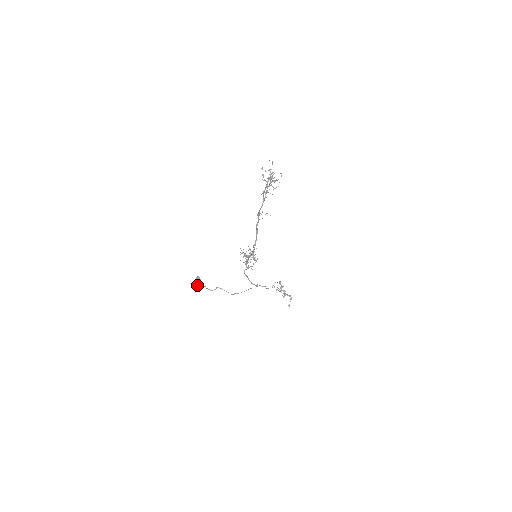
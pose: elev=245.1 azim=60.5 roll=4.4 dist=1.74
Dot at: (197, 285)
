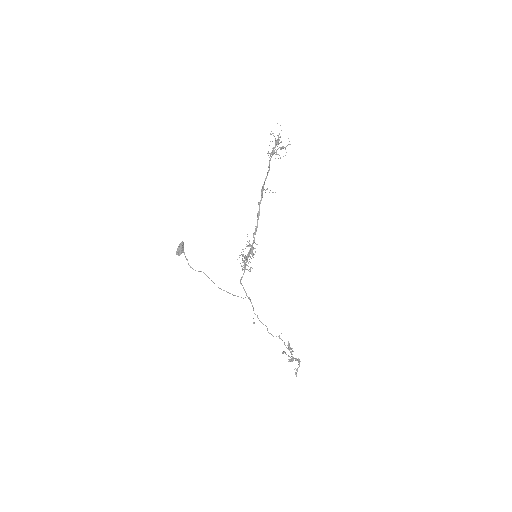
Dot at: (178, 252)
